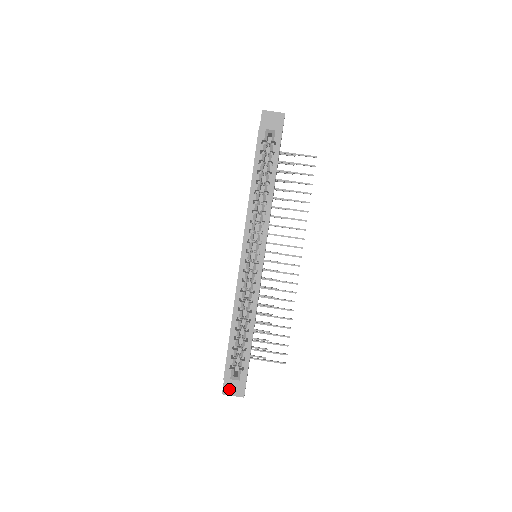
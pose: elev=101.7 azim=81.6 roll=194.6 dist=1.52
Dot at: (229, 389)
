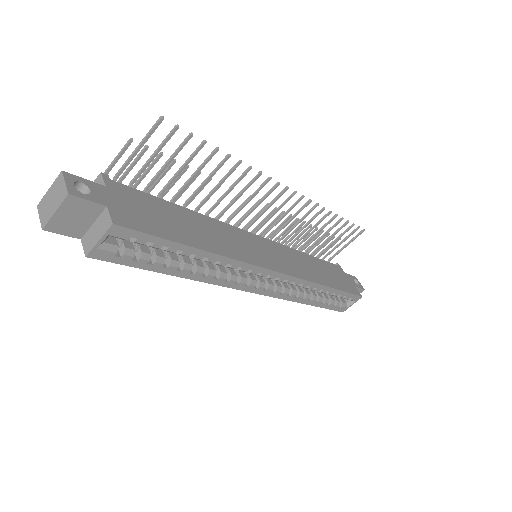
Dot at: occluded
